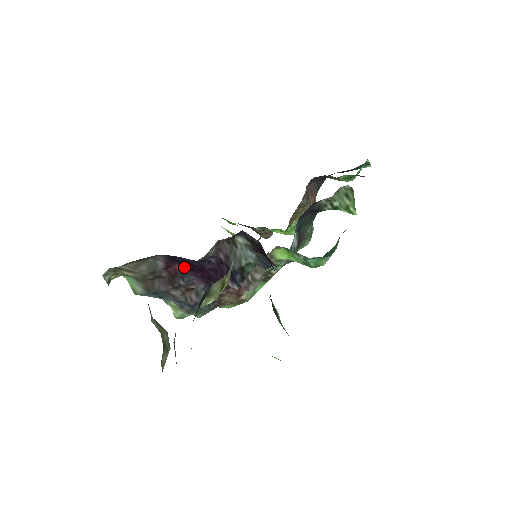
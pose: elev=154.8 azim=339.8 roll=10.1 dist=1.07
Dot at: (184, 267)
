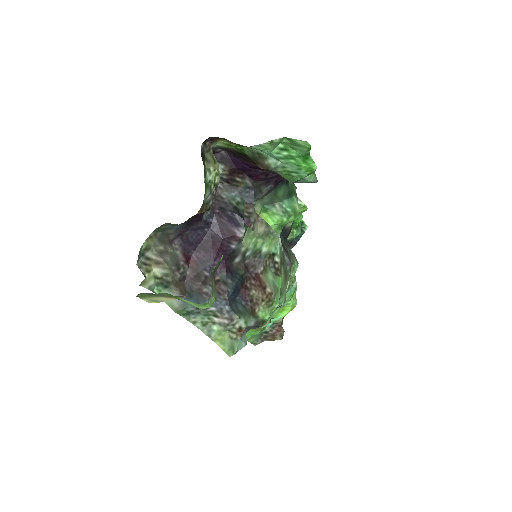
Dot at: (200, 253)
